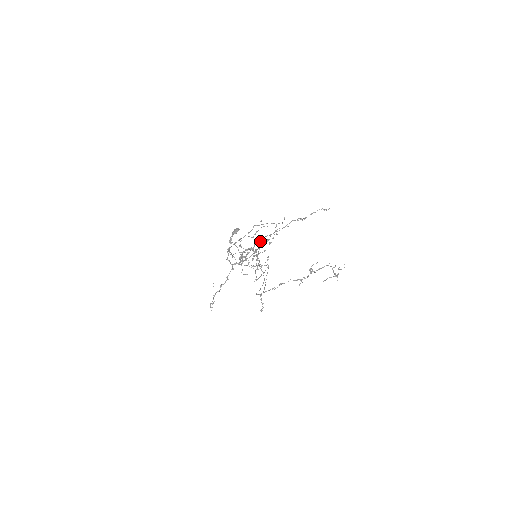
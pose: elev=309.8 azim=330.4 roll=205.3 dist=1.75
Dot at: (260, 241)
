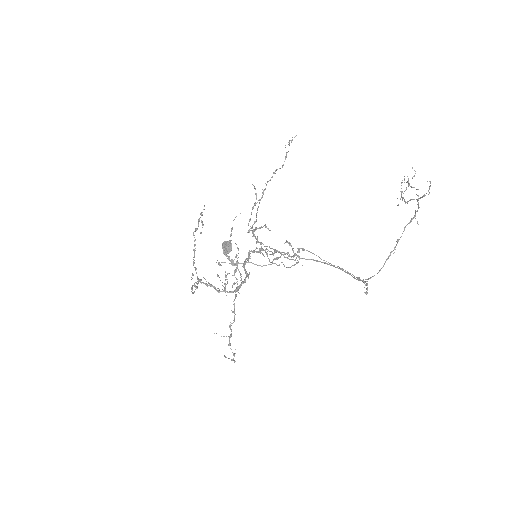
Dot at: (253, 235)
